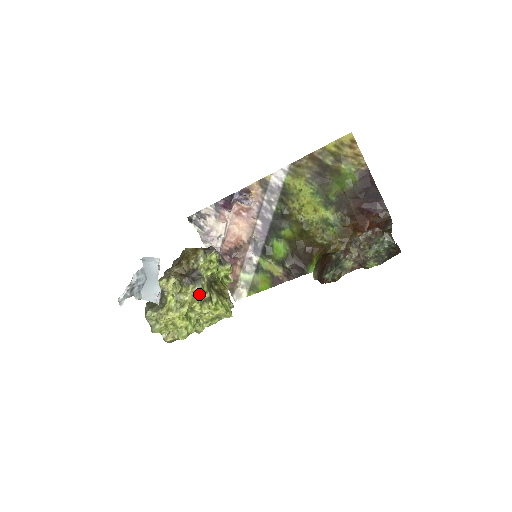
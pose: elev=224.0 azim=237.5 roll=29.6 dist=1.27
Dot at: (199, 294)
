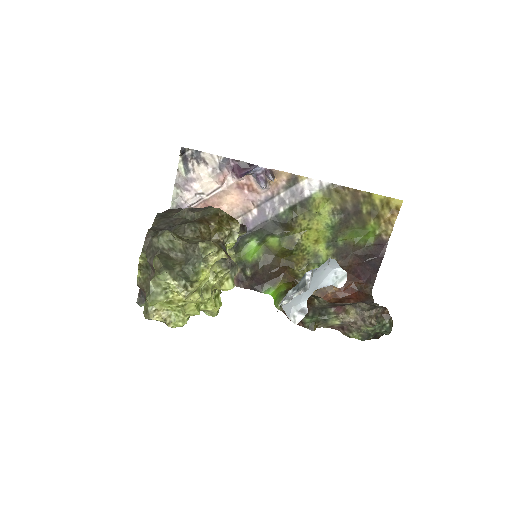
Dot at: (227, 284)
